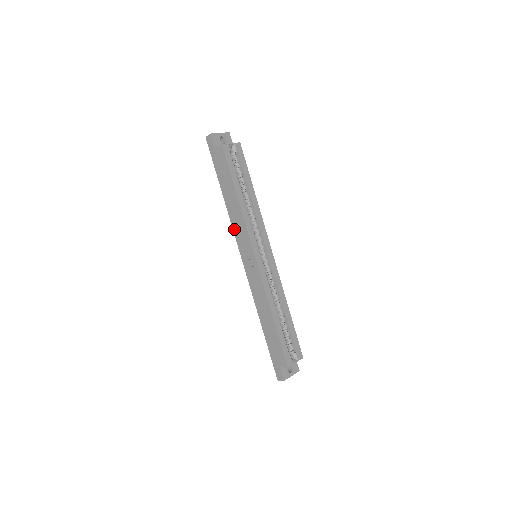
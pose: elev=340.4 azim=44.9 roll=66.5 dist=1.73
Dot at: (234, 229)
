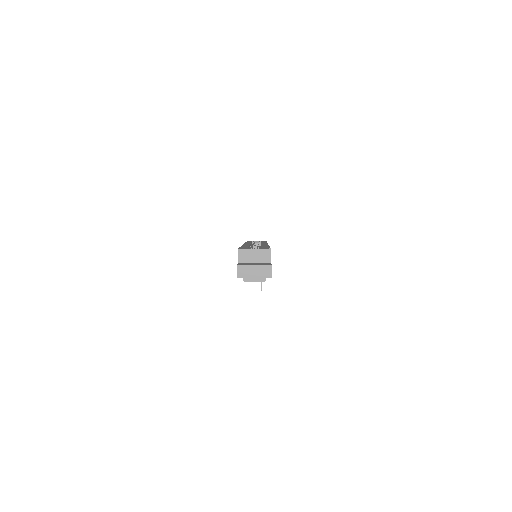
Dot at: occluded
